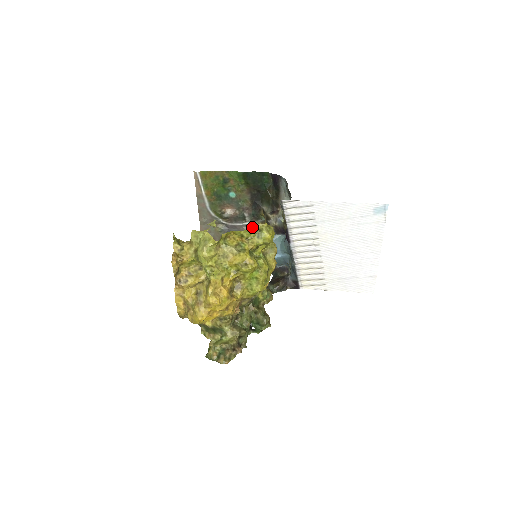
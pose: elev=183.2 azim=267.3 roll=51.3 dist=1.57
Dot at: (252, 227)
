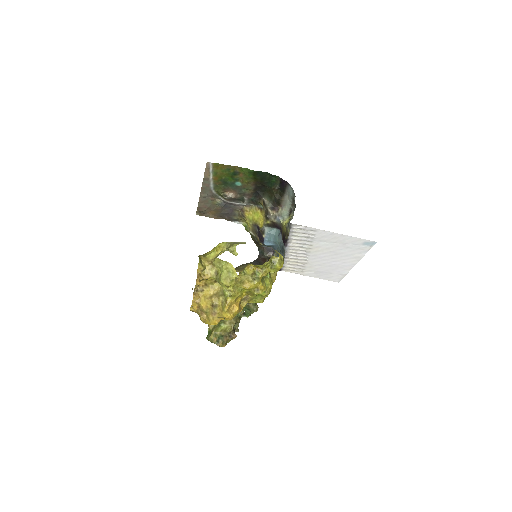
Dot at: (268, 261)
